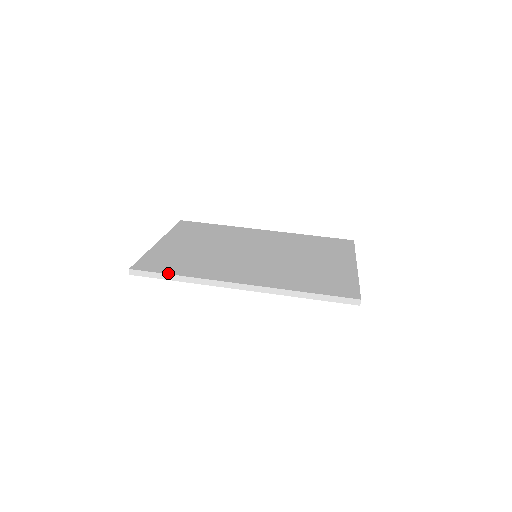
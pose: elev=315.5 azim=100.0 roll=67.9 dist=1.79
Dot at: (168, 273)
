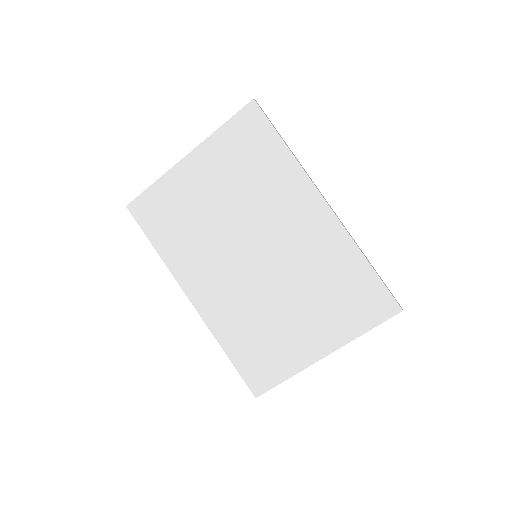
Dot at: (149, 238)
